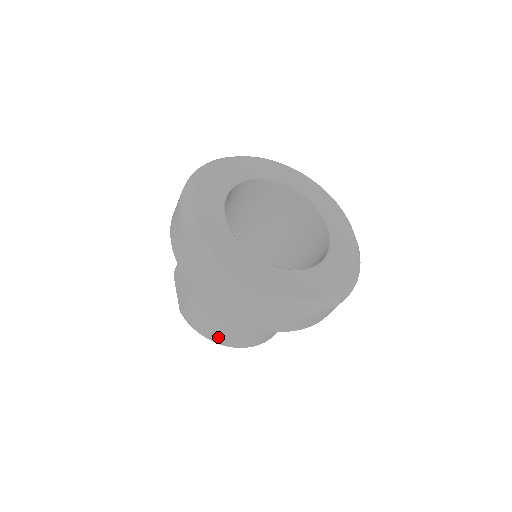
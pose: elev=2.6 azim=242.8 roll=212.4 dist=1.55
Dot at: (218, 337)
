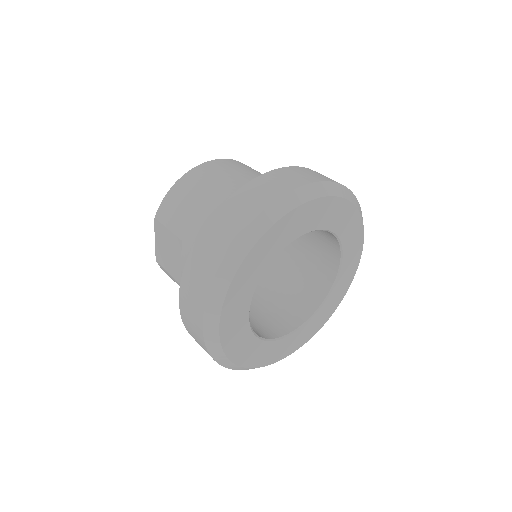
Dot at: occluded
